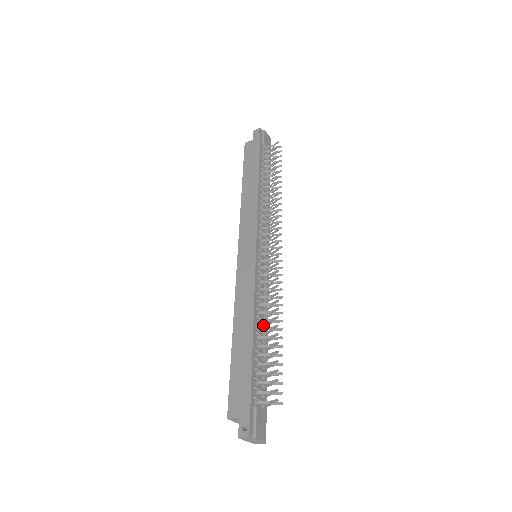
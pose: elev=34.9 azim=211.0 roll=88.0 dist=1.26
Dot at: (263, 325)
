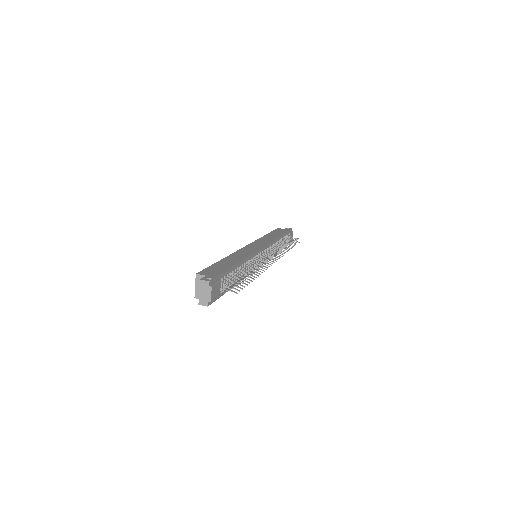
Dot at: occluded
